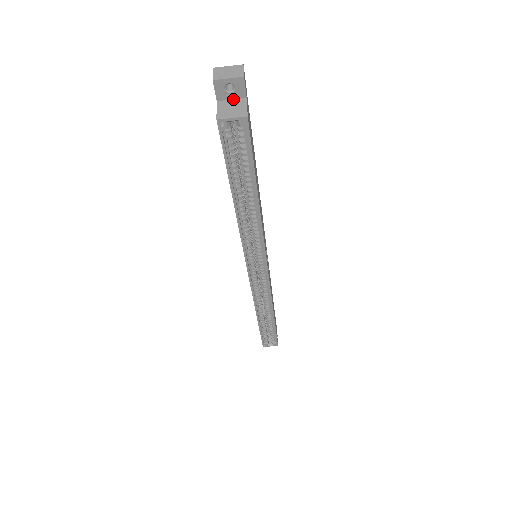
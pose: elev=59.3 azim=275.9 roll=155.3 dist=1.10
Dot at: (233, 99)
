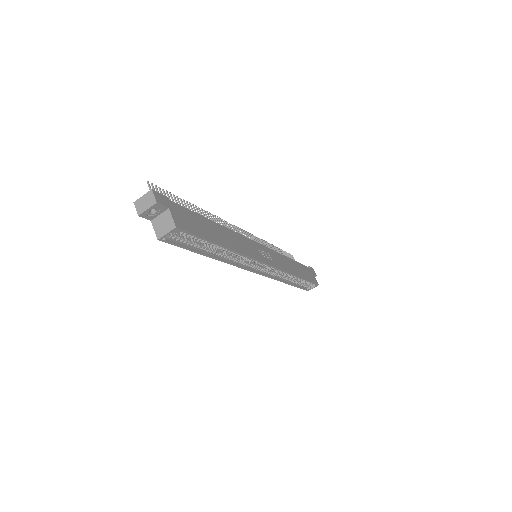
Dot at: (160, 214)
